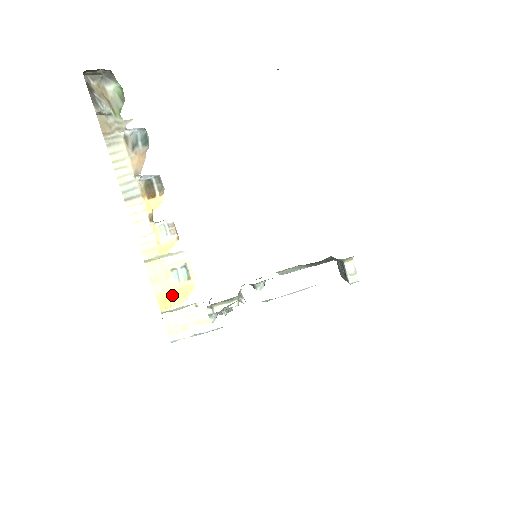
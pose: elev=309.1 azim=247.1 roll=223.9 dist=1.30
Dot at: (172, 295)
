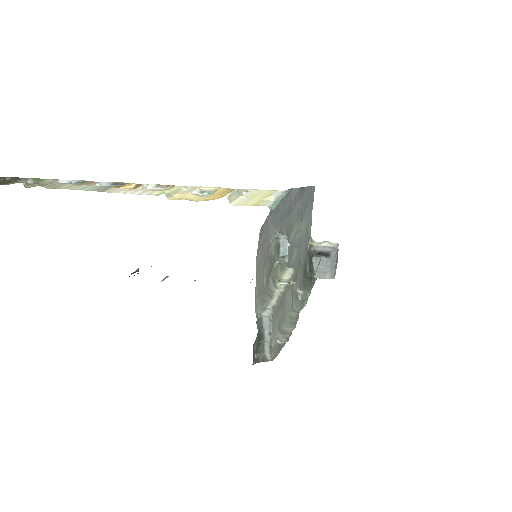
Dot at: (219, 195)
